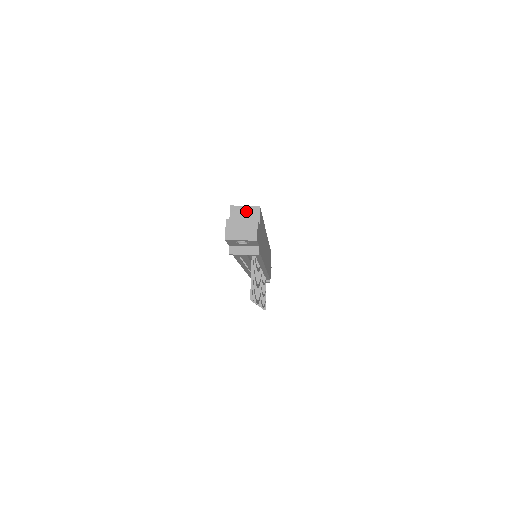
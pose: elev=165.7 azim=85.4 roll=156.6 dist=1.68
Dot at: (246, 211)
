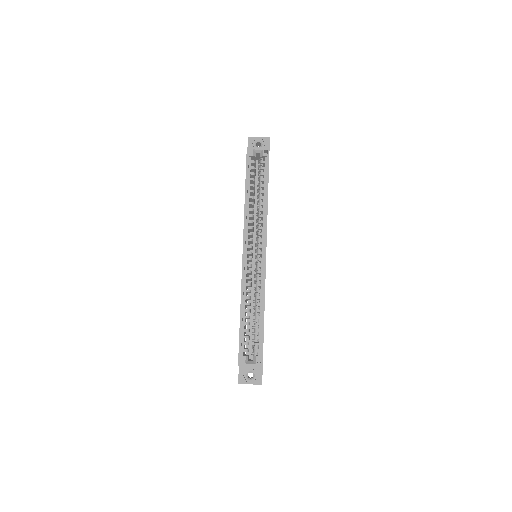
Dot at: occluded
